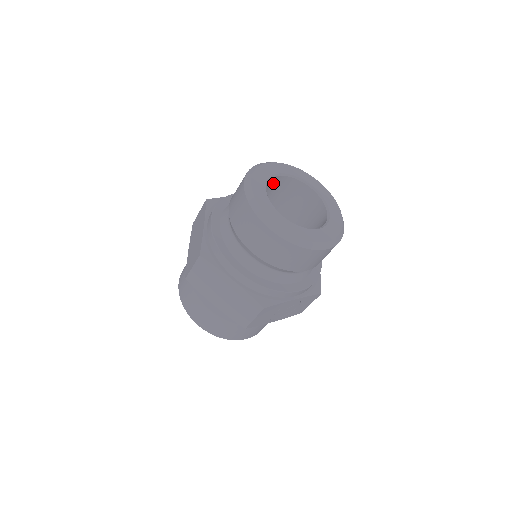
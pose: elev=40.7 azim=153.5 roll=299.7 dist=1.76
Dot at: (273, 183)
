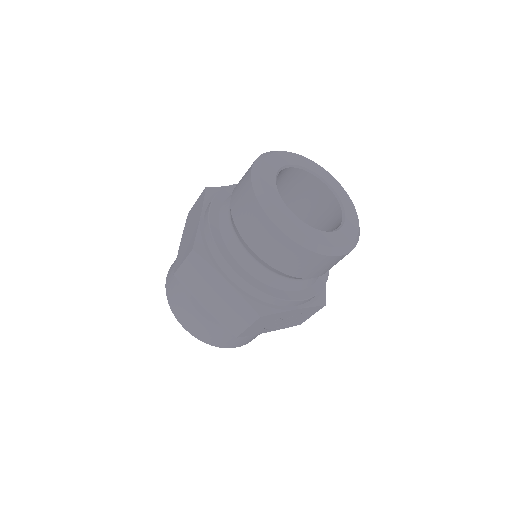
Dot at: (284, 175)
